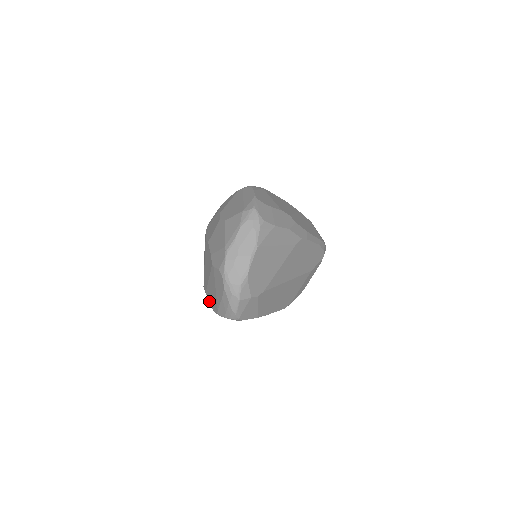
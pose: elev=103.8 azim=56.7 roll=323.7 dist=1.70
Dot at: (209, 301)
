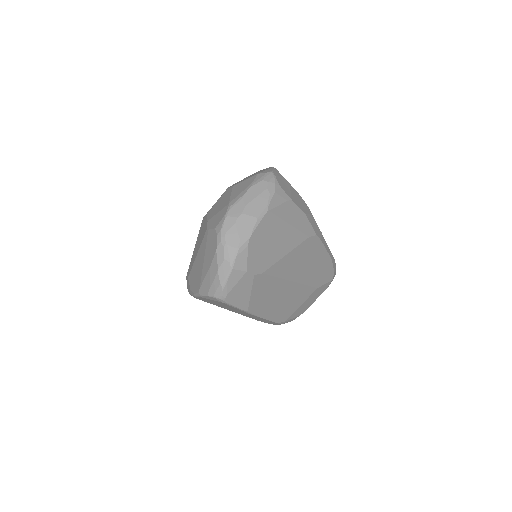
Dot at: (190, 285)
